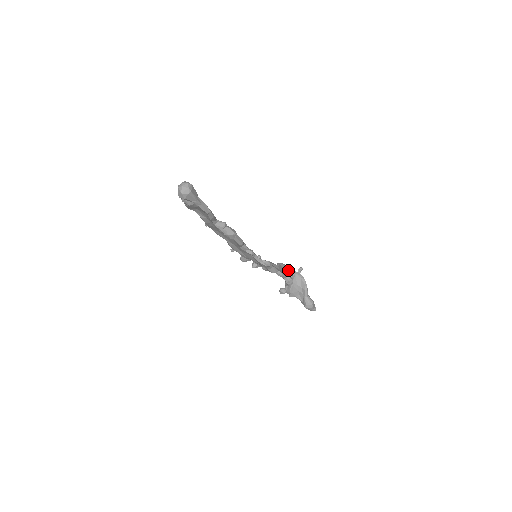
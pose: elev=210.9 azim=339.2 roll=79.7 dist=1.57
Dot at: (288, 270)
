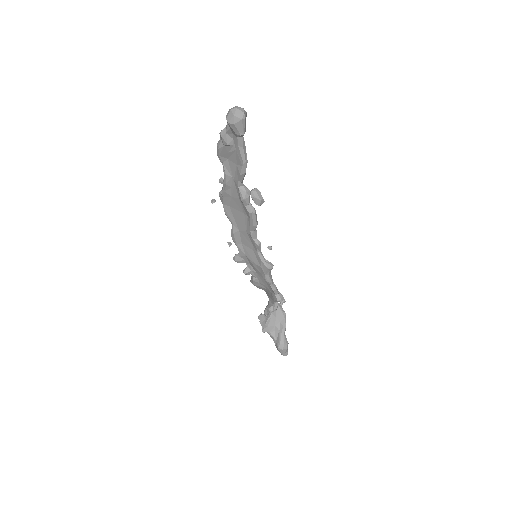
Dot at: occluded
